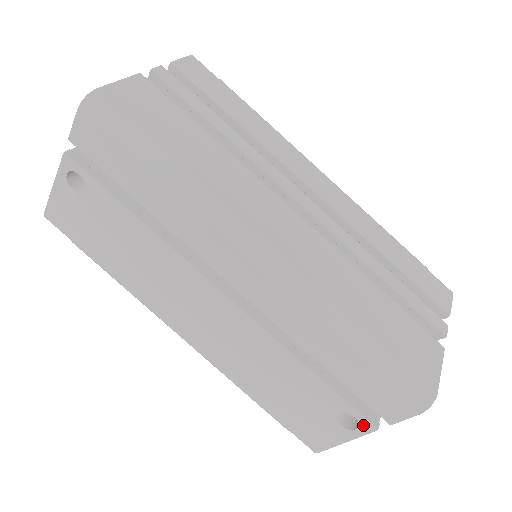
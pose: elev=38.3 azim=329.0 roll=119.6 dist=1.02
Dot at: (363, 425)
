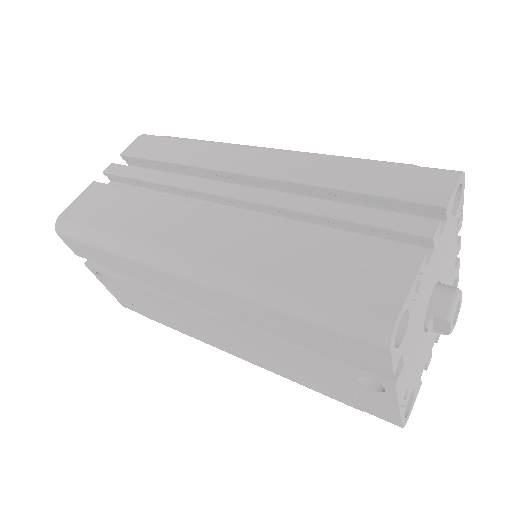
Dot at: (382, 383)
